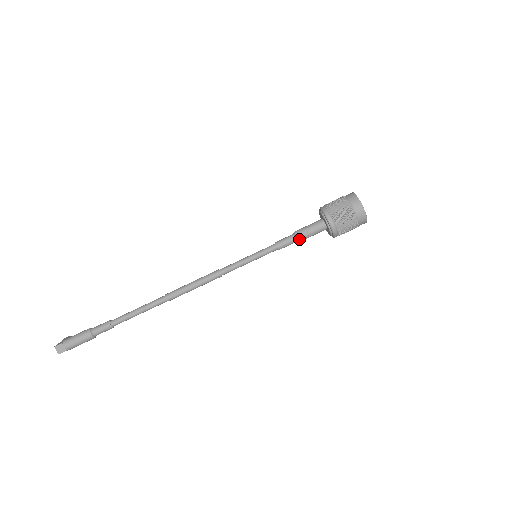
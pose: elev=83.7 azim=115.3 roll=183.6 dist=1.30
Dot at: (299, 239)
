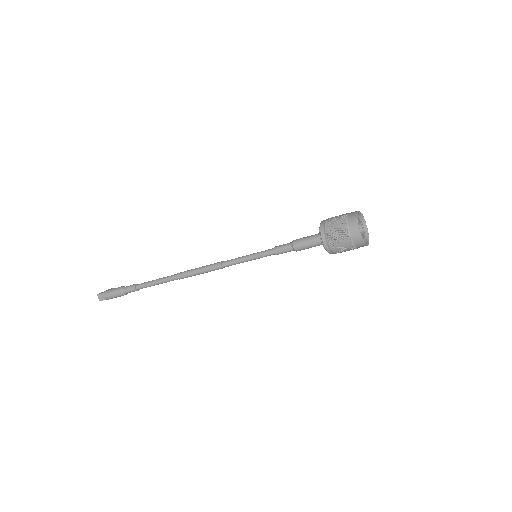
Dot at: (295, 249)
